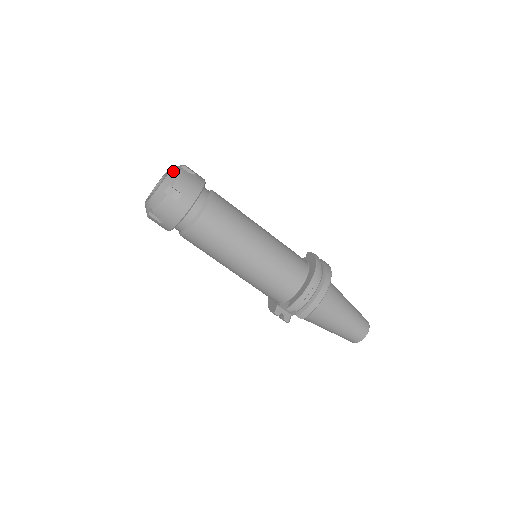
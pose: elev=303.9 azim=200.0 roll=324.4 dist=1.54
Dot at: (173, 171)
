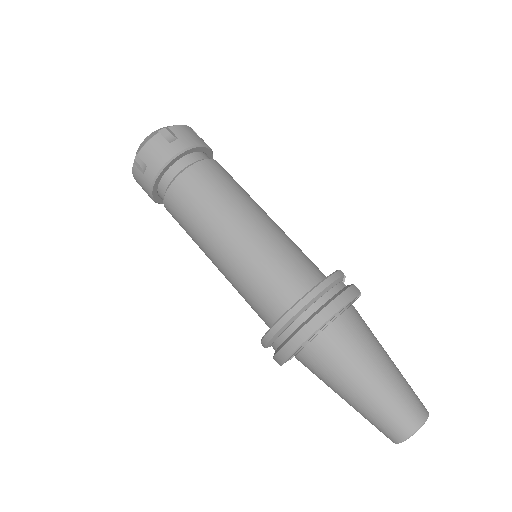
Dot at: (152, 134)
